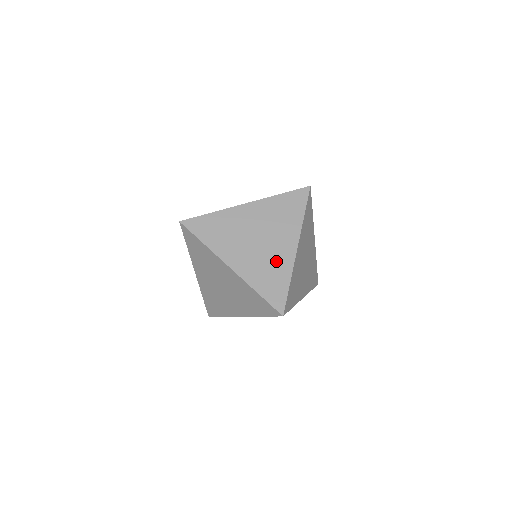
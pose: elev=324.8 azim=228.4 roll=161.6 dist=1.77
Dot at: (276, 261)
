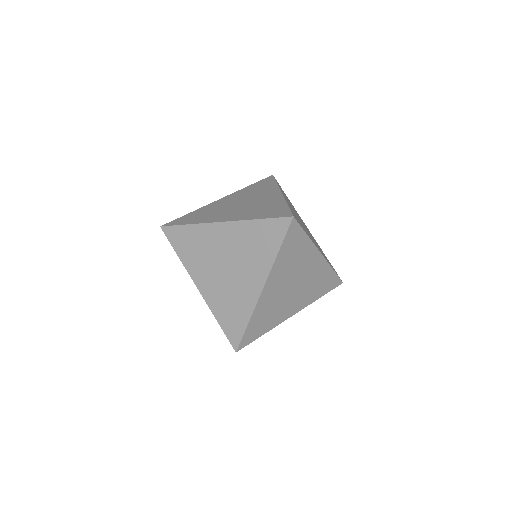
Dot at: (265, 203)
